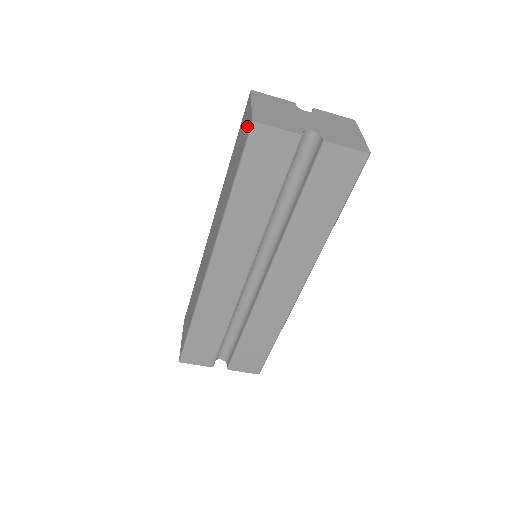
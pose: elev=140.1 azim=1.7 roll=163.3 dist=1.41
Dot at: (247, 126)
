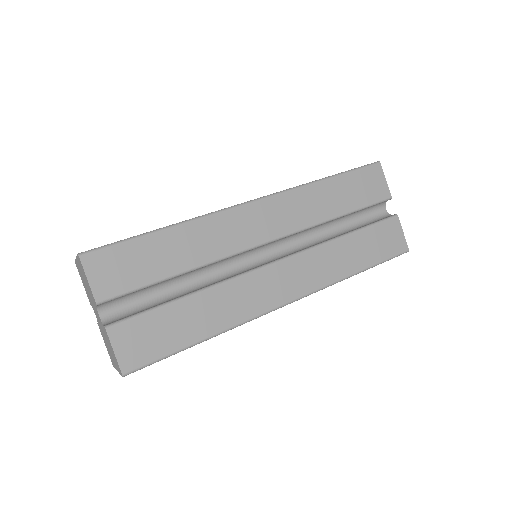
Dot at: occluded
